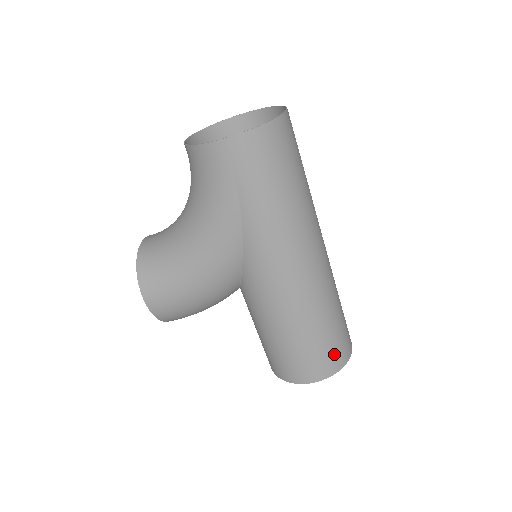
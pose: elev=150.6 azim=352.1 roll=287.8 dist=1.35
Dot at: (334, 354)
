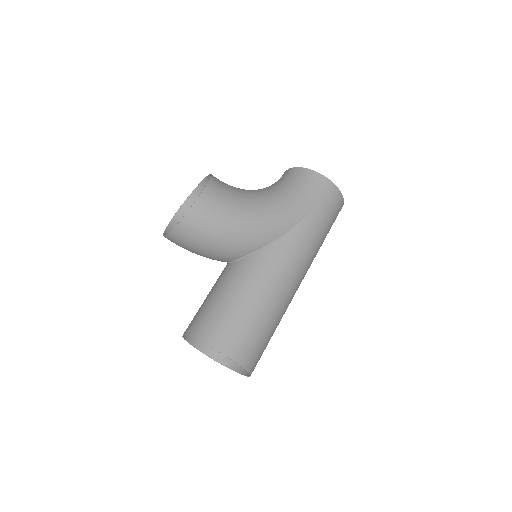
Dot at: (258, 355)
